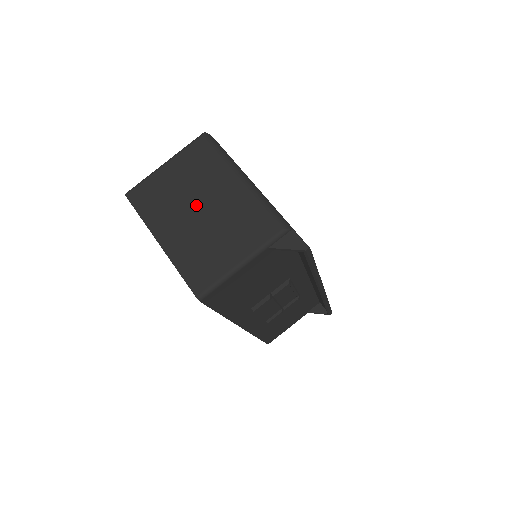
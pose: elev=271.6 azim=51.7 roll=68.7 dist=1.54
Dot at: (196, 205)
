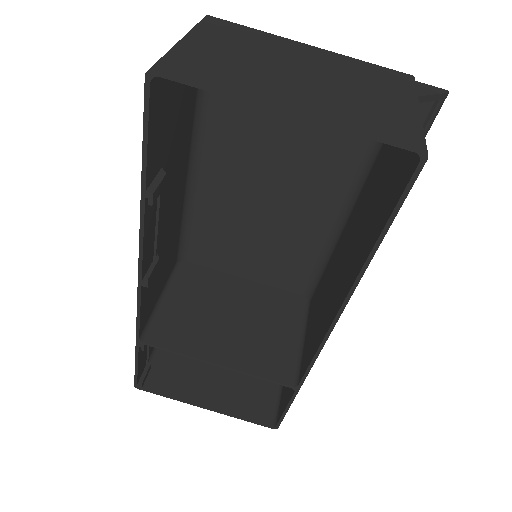
Dot at: (289, 68)
